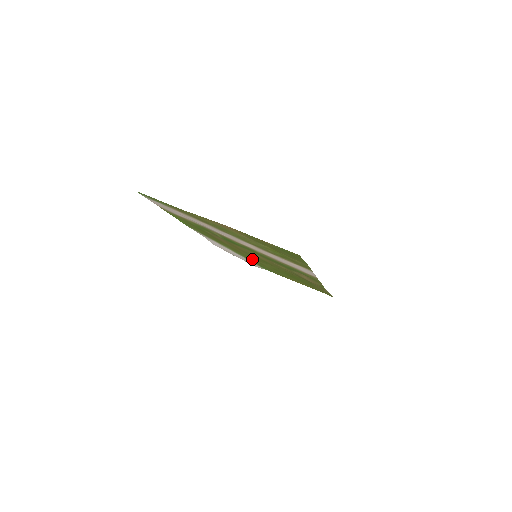
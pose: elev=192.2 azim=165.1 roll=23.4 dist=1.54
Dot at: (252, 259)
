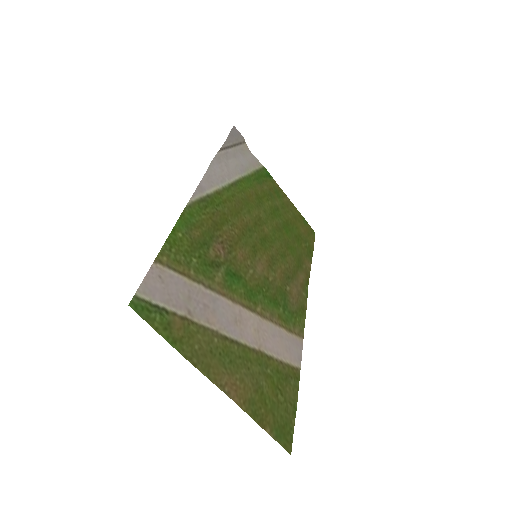
Dot at: (252, 198)
